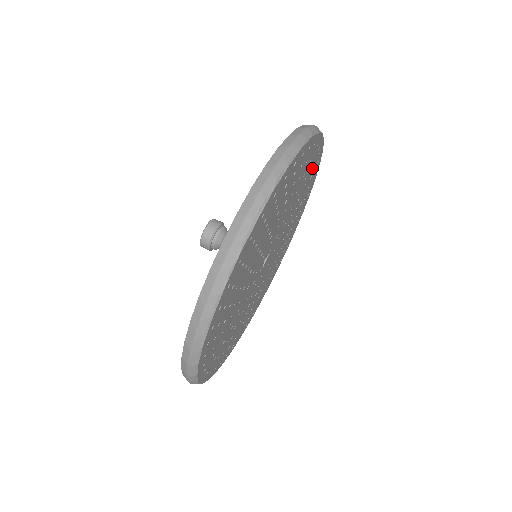
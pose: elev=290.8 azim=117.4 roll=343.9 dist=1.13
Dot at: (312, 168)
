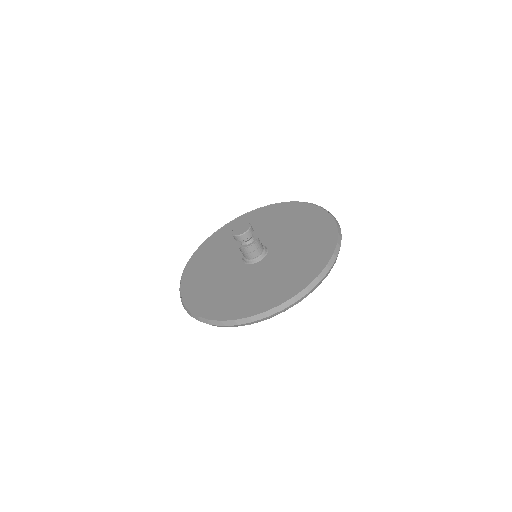
Dot at: occluded
